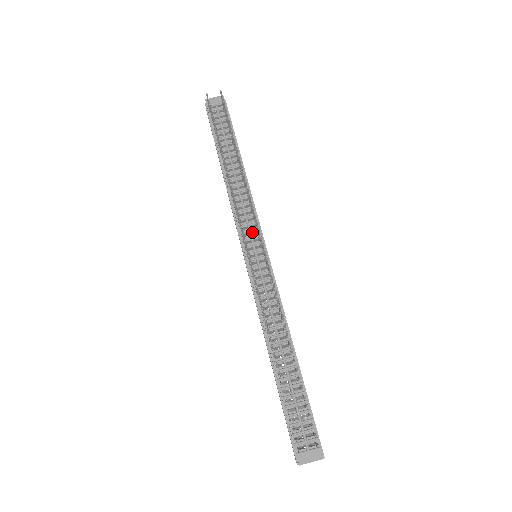
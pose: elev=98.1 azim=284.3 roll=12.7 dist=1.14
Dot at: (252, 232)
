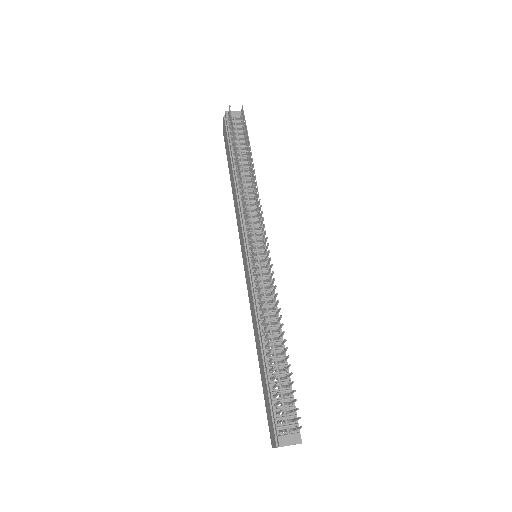
Dot at: (256, 234)
